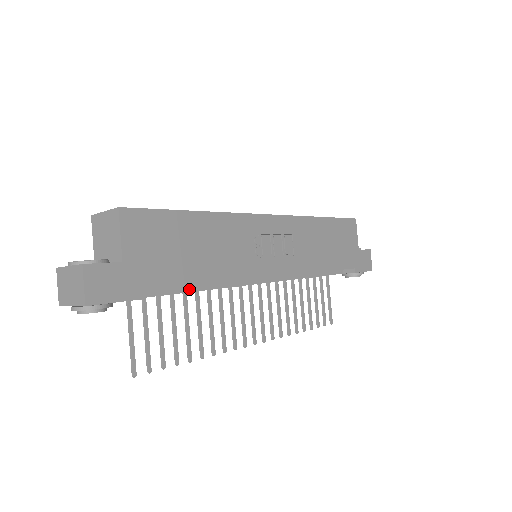
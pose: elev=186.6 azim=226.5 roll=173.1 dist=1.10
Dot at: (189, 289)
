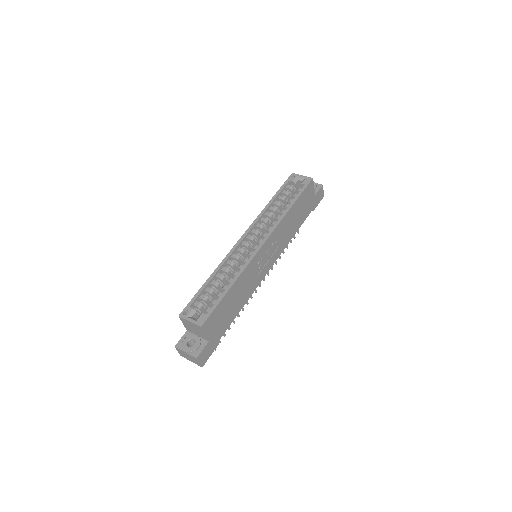
Dot at: occluded
